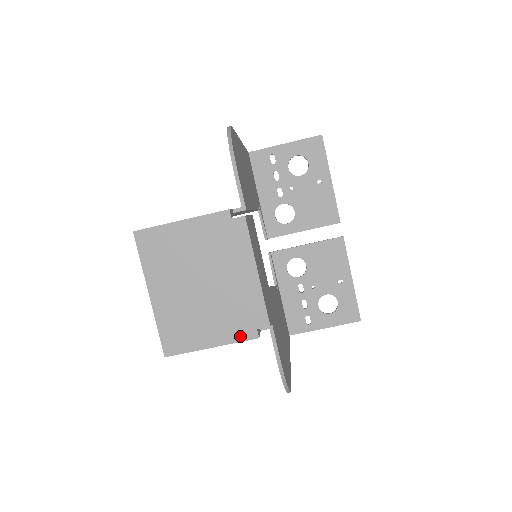
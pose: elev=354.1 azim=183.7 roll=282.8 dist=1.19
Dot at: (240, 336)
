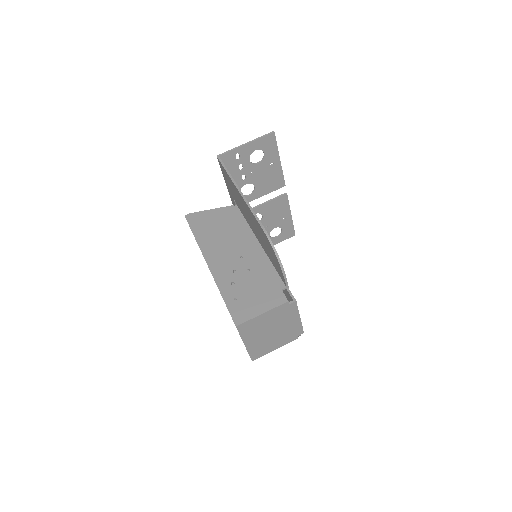
Dot at: (289, 341)
